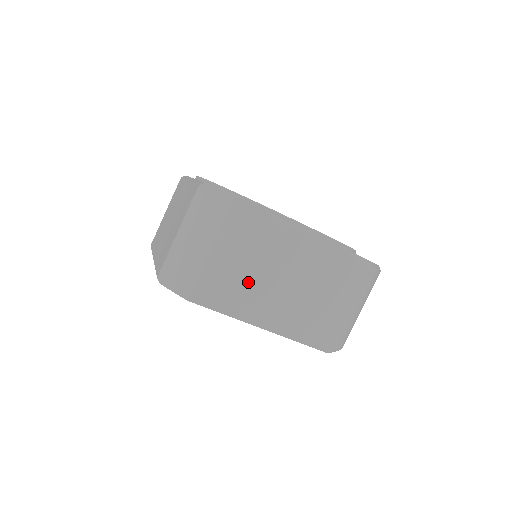
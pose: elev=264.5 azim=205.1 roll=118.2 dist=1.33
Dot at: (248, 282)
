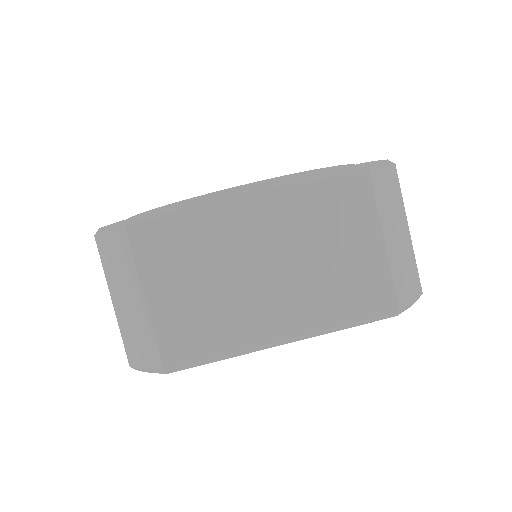
Dot at: (219, 303)
